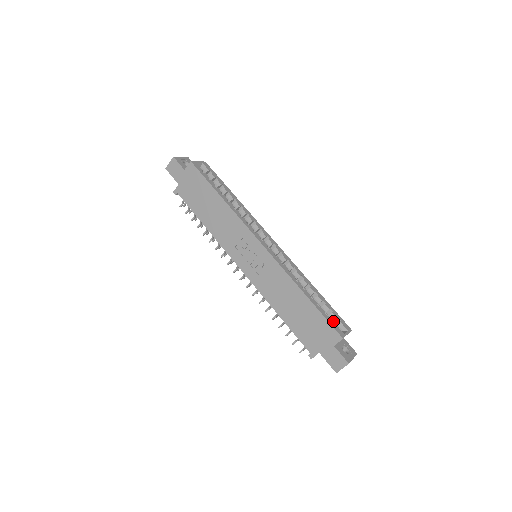
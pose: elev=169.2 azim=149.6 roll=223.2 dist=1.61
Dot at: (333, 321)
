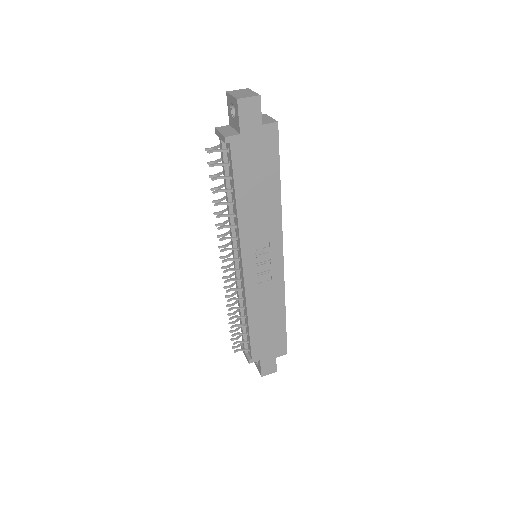
Dot at: occluded
